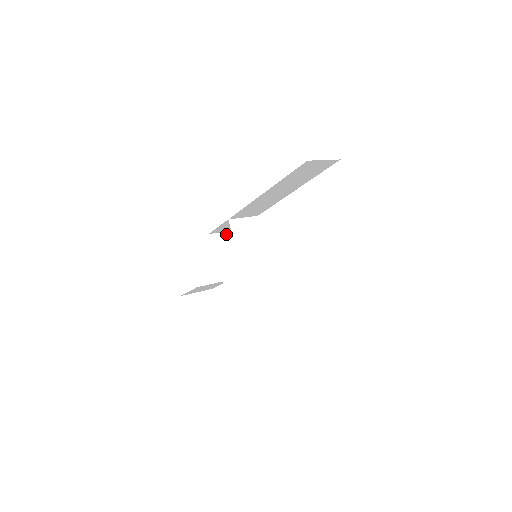
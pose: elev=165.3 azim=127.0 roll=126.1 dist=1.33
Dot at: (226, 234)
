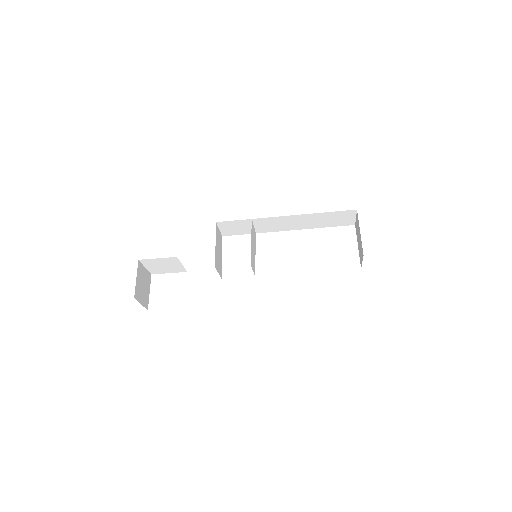
Dot at: (220, 232)
